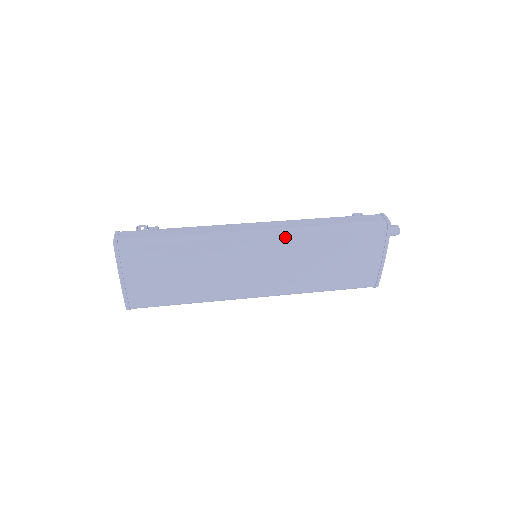
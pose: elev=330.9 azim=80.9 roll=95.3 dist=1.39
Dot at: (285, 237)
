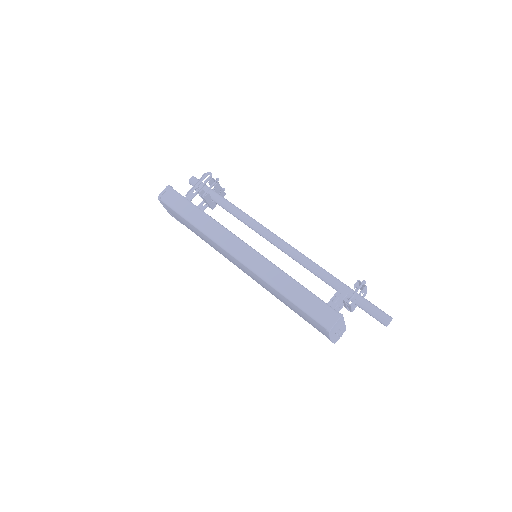
Dot at: (253, 273)
